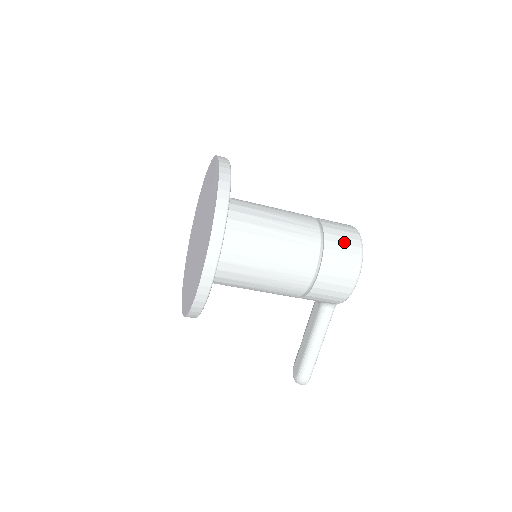
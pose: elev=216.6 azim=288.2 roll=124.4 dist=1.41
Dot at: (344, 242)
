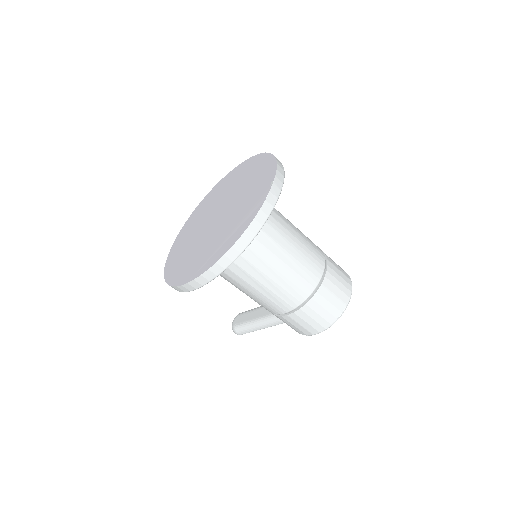
Dot at: (327, 308)
